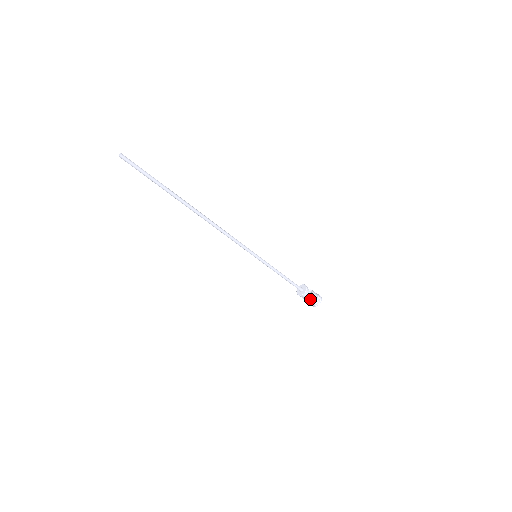
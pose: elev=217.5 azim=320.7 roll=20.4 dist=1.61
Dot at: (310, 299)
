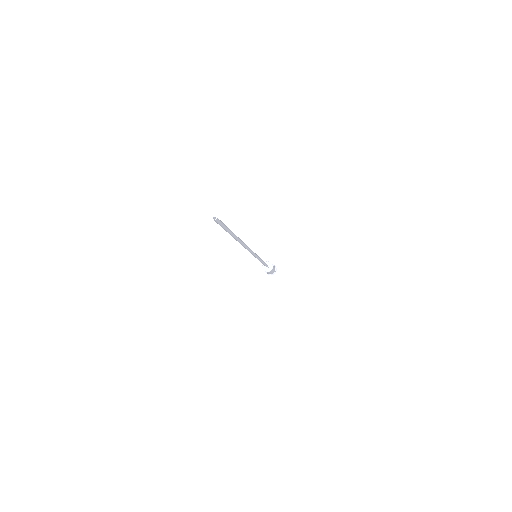
Dot at: (272, 272)
